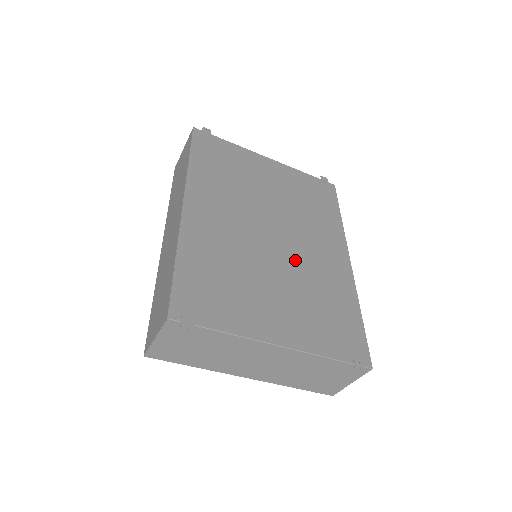
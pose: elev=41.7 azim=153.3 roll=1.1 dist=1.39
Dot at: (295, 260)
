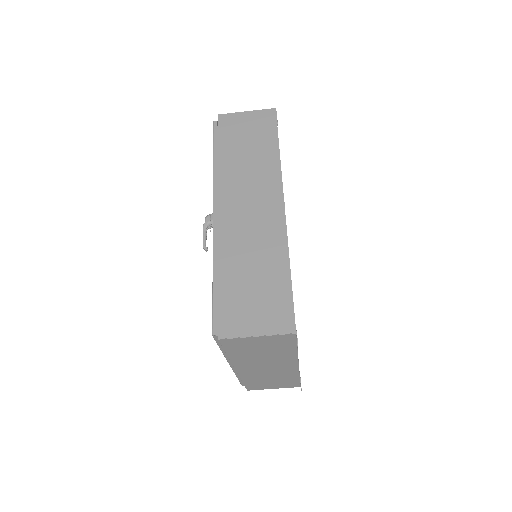
Dot at: occluded
